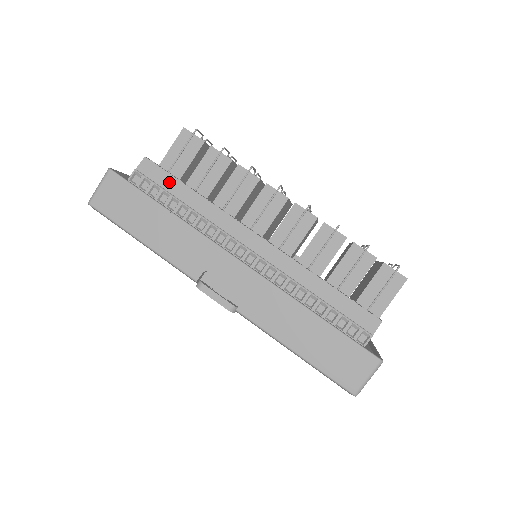
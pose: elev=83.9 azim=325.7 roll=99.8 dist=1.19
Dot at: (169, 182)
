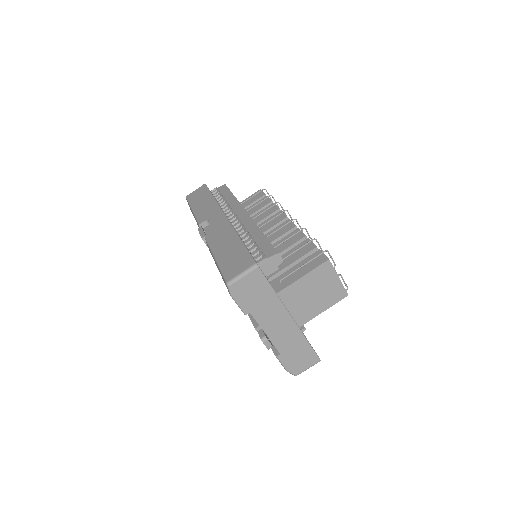
Dot at: (226, 192)
